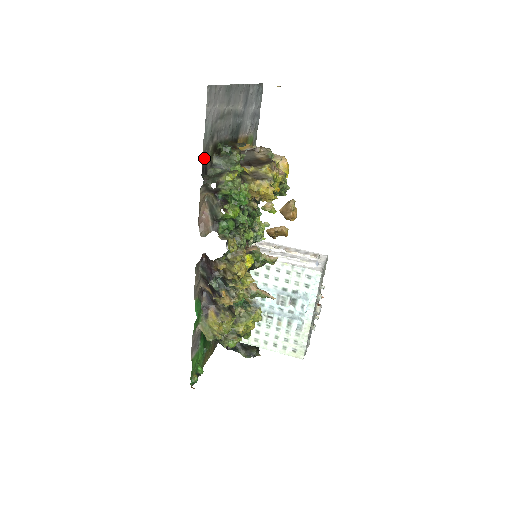
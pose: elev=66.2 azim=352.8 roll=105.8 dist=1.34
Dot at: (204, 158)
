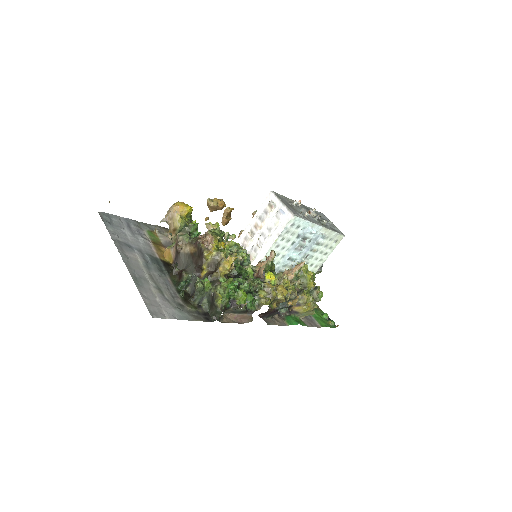
Dot at: (199, 318)
